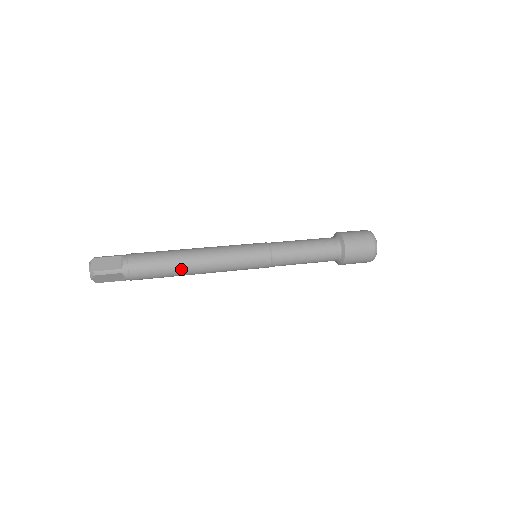
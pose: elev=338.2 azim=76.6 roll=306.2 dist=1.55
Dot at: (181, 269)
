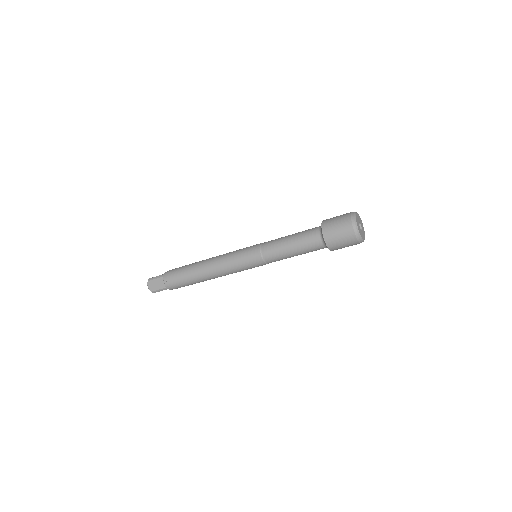
Dot at: (197, 268)
